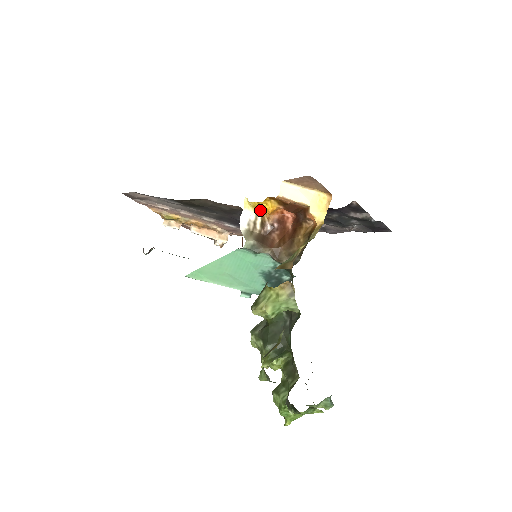
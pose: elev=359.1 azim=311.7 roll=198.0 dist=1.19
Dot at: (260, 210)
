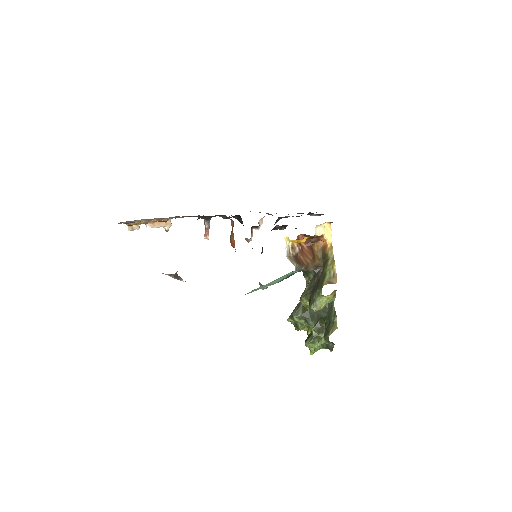
Dot at: (291, 241)
